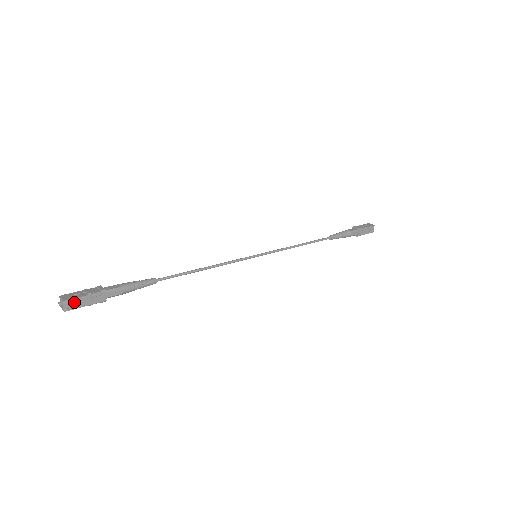
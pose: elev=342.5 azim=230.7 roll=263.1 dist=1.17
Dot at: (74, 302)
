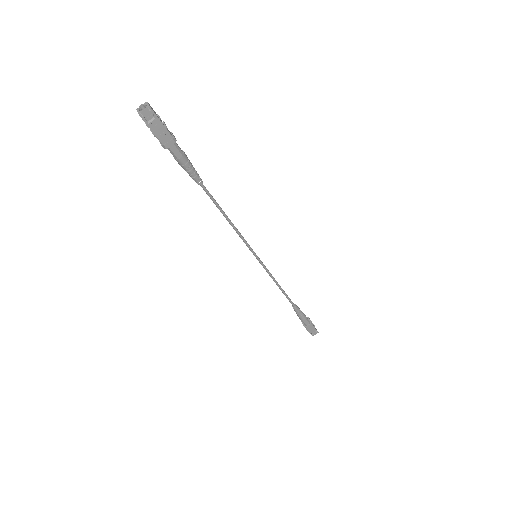
Dot at: (152, 118)
